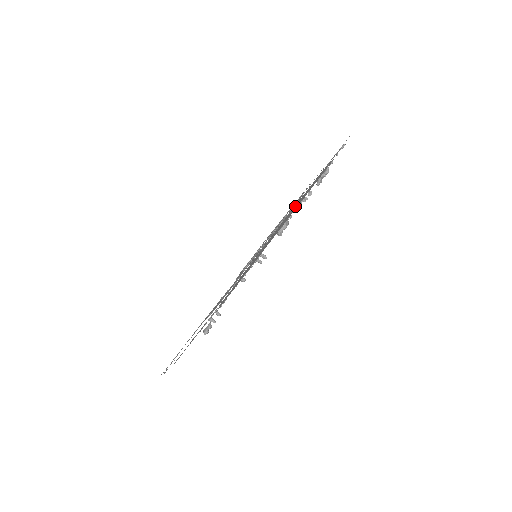
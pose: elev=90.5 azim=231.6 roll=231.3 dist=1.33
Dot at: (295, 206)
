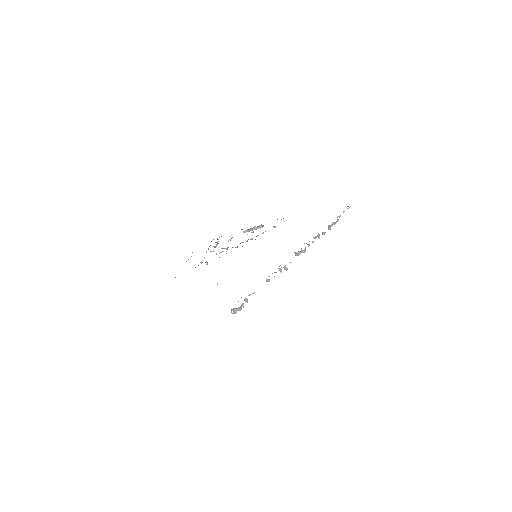
Dot at: occluded
